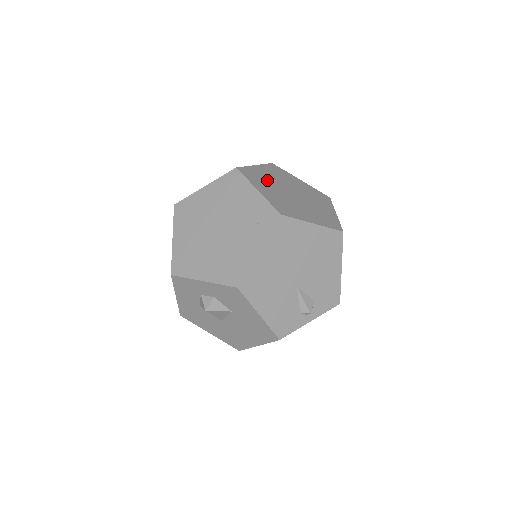
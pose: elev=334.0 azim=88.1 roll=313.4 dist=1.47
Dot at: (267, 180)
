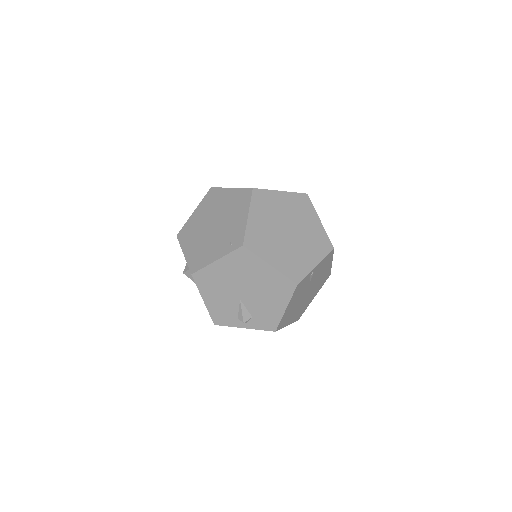
Dot at: (274, 209)
